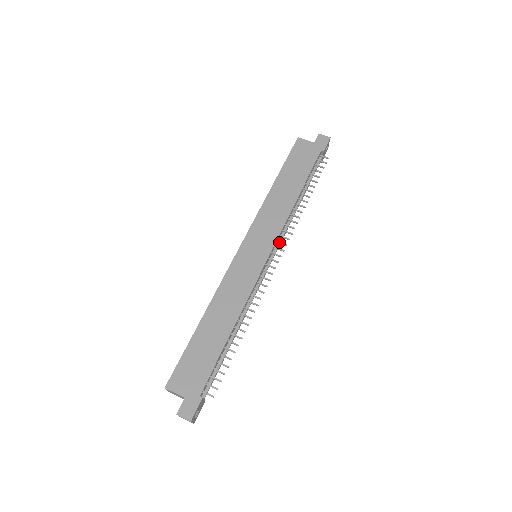
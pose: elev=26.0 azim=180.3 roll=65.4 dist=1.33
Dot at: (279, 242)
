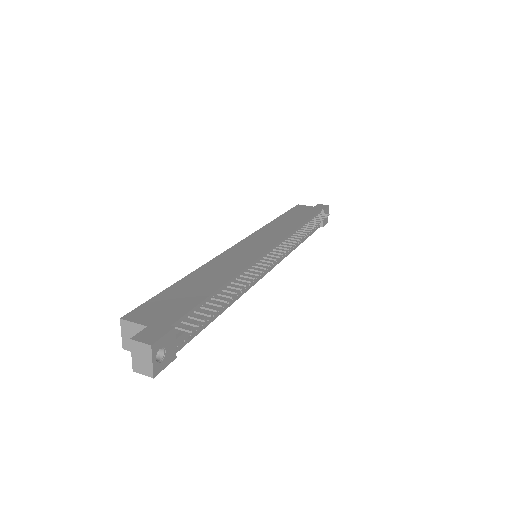
Dot at: (282, 244)
